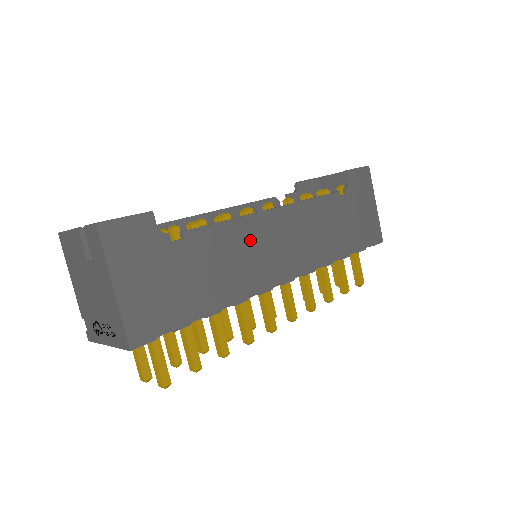
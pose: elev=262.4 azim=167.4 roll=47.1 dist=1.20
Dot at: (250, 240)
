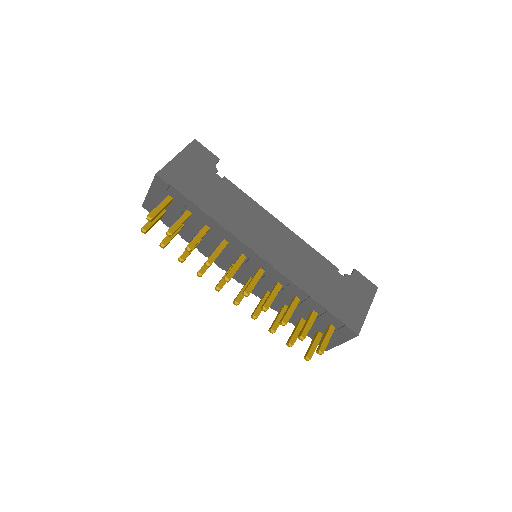
Dot at: (255, 216)
